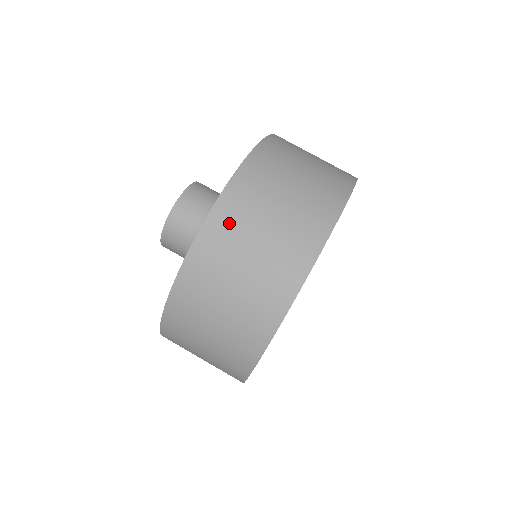
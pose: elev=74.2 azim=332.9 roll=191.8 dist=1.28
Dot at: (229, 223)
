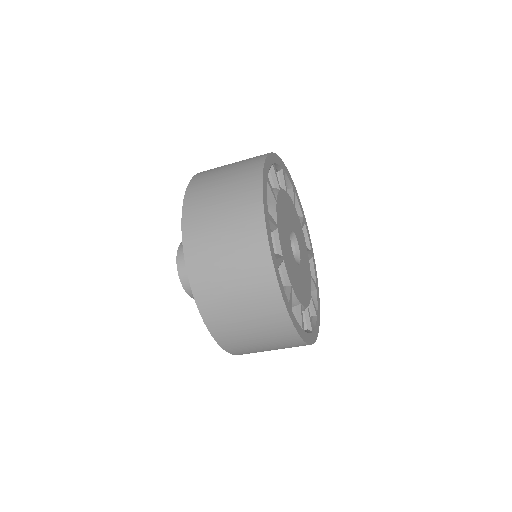
Dot at: (200, 258)
